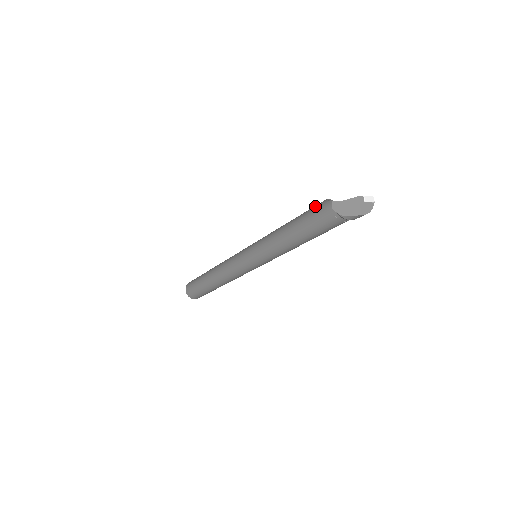
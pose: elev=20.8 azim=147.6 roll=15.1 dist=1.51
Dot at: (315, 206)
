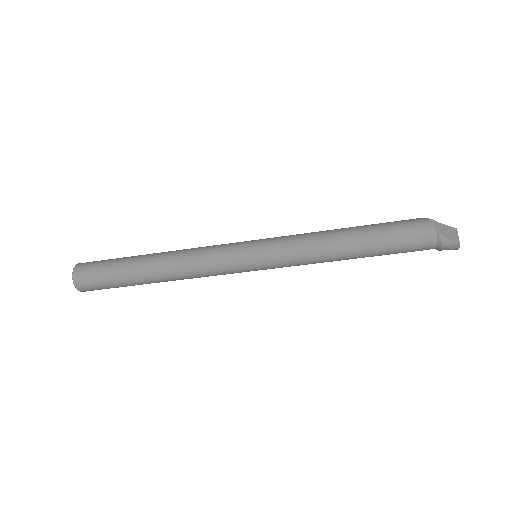
Dot at: occluded
